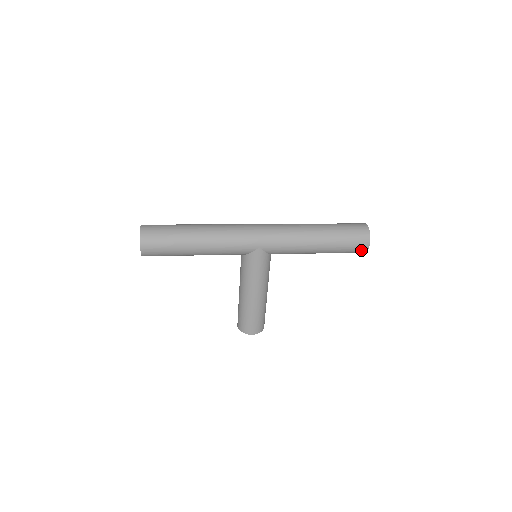
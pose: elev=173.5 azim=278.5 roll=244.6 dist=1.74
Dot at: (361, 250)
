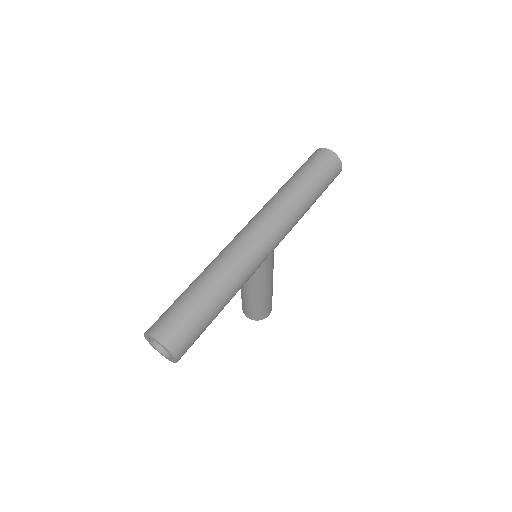
Dot at: occluded
